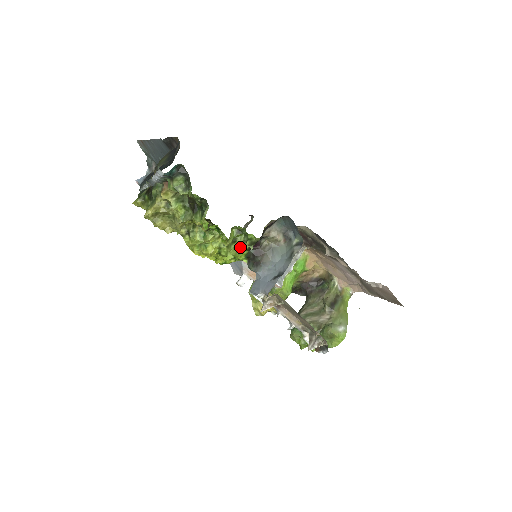
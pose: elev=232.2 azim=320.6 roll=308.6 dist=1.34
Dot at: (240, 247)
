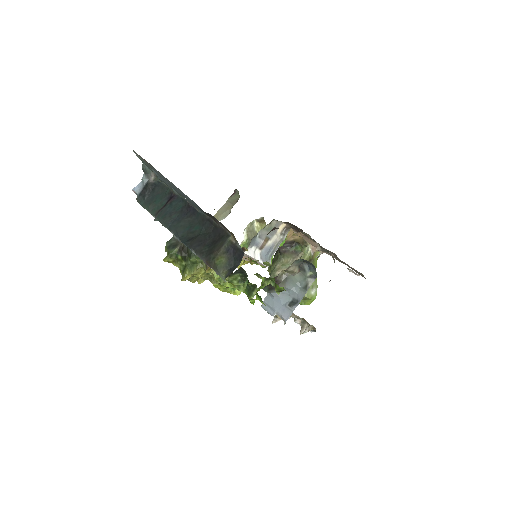
Dot at: occluded
